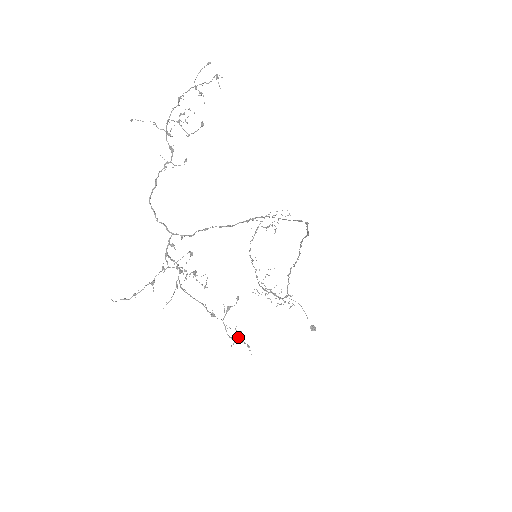
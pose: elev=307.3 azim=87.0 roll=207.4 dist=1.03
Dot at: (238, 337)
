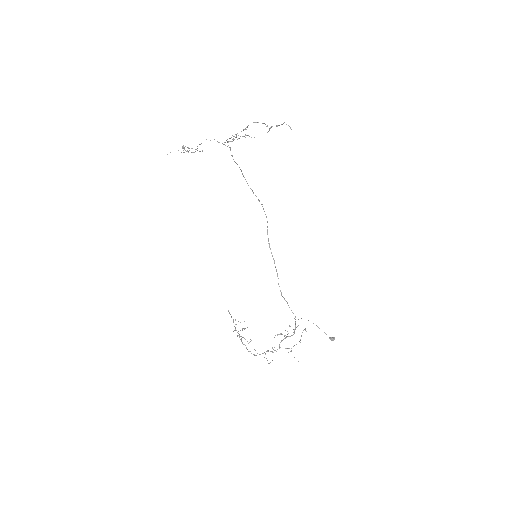
Dot at: occluded
